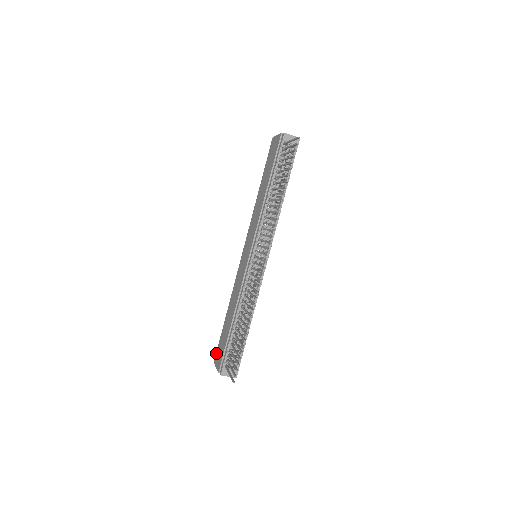
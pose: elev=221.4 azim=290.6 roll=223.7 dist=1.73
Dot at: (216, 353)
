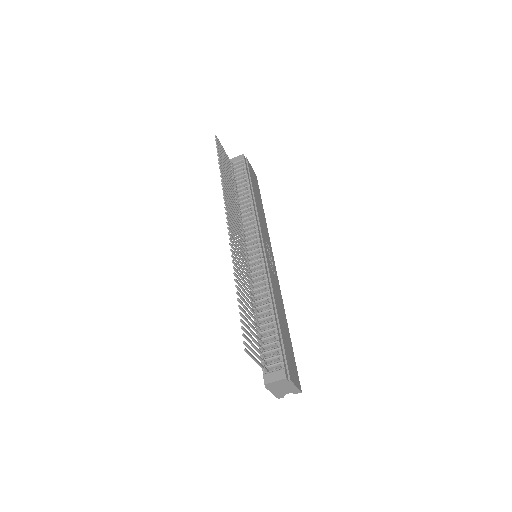
Dot at: occluded
